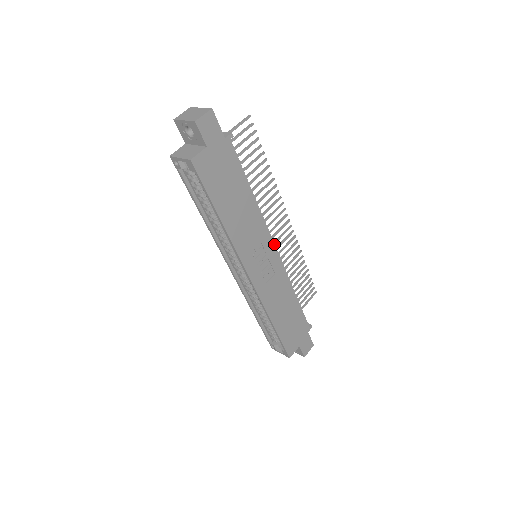
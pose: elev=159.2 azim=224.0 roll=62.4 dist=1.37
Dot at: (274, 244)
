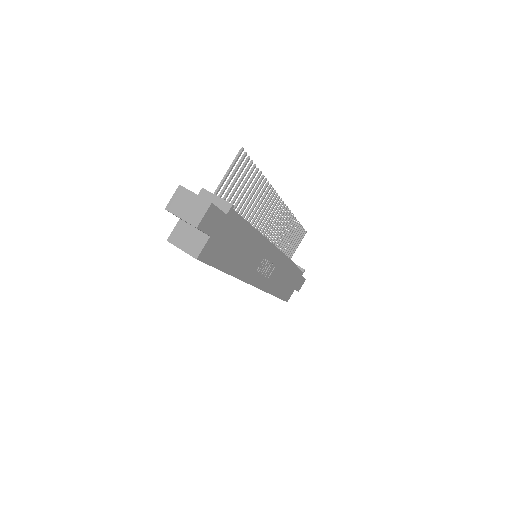
Dot at: (274, 248)
